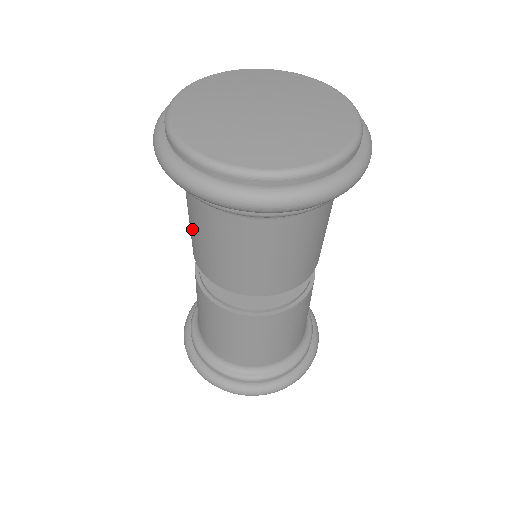
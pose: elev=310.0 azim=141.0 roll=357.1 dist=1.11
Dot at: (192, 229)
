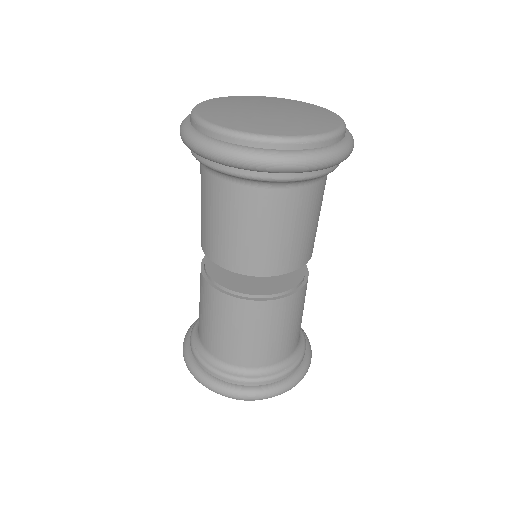
Dot at: (223, 228)
